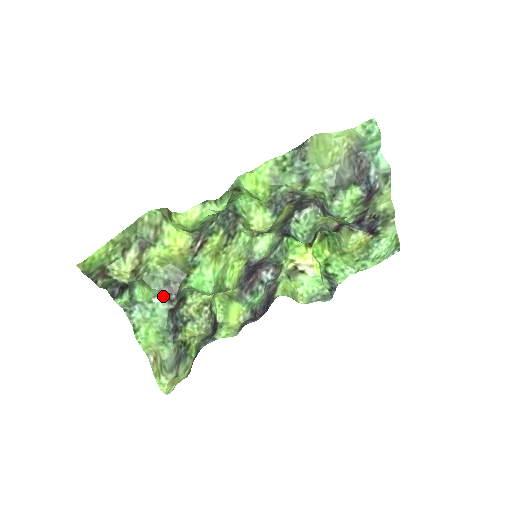
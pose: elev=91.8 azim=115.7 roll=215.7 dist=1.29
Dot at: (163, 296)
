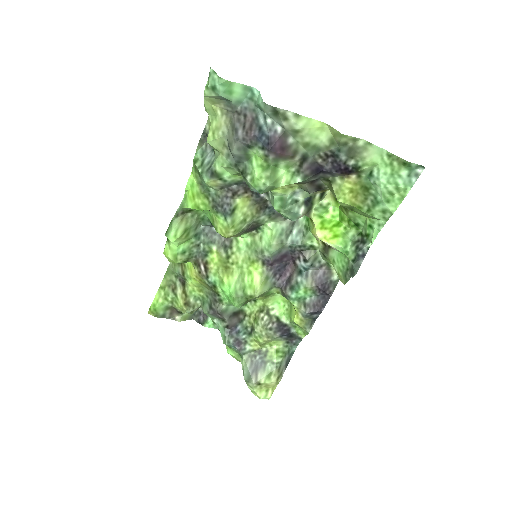
Dot at: (216, 317)
